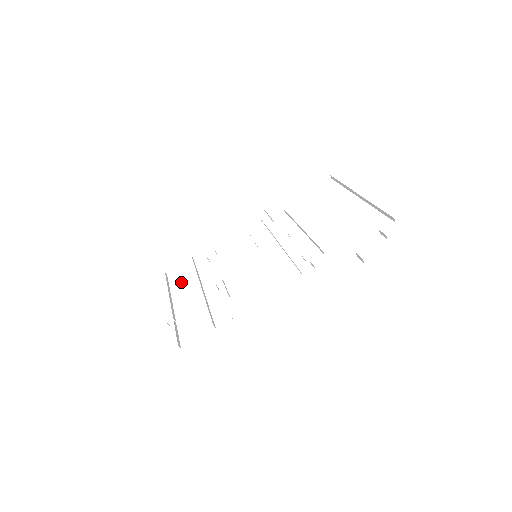
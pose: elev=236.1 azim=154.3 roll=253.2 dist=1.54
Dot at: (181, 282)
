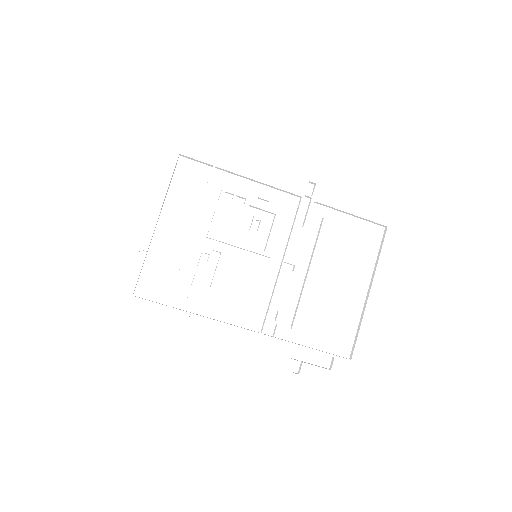
Dot at: (183, 193)
